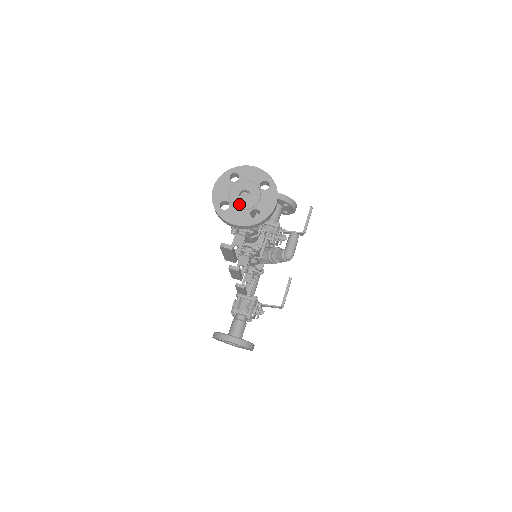
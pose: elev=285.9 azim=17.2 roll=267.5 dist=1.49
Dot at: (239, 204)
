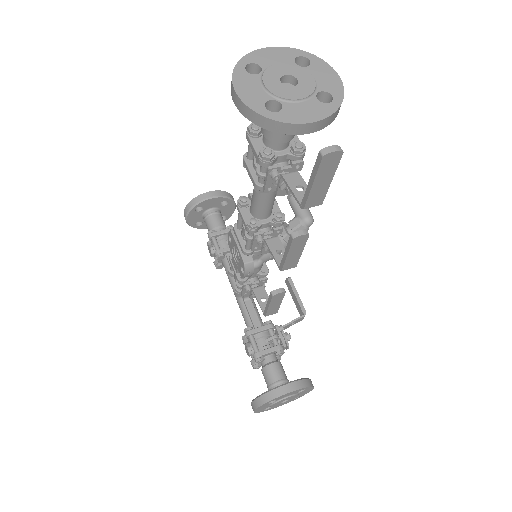
Dot at: (293, 94)
